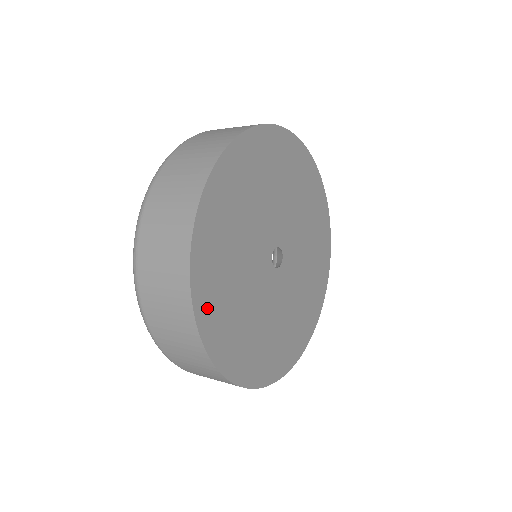
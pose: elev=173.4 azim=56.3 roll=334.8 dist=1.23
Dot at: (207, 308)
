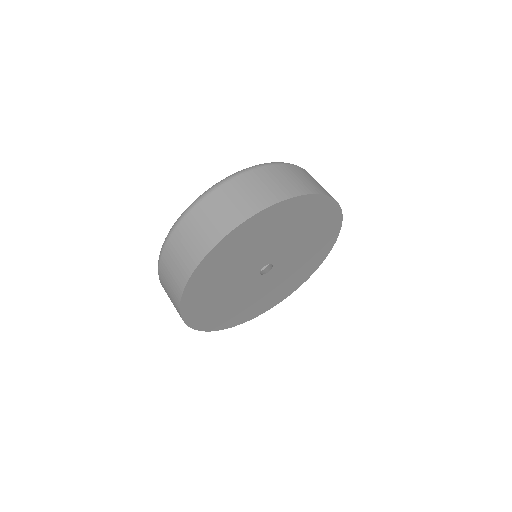
Dot at: (215, 324)
